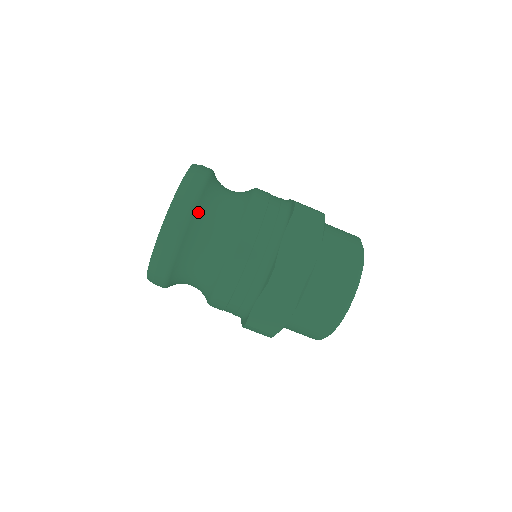
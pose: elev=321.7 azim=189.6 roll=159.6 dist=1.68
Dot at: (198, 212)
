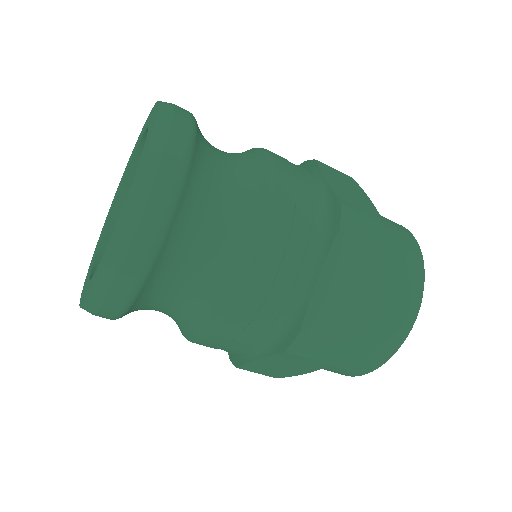
Dot at: (199, 136)
